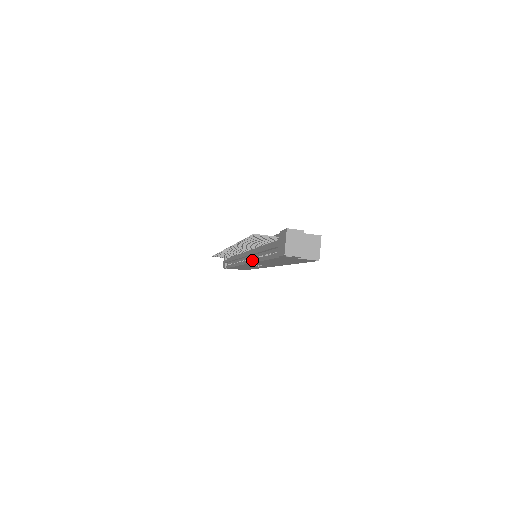
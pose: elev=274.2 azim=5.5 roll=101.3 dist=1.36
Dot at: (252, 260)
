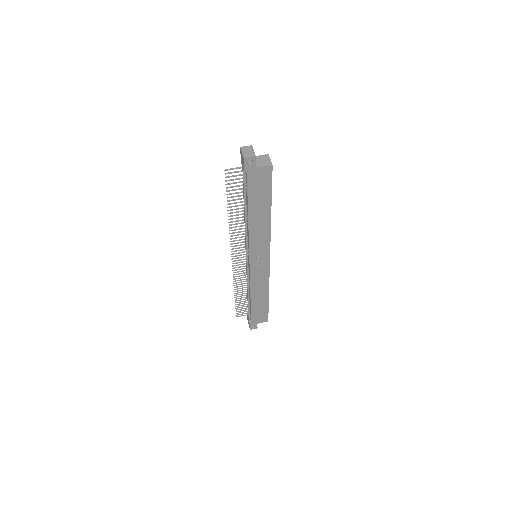
Dot at: (248, 241)
